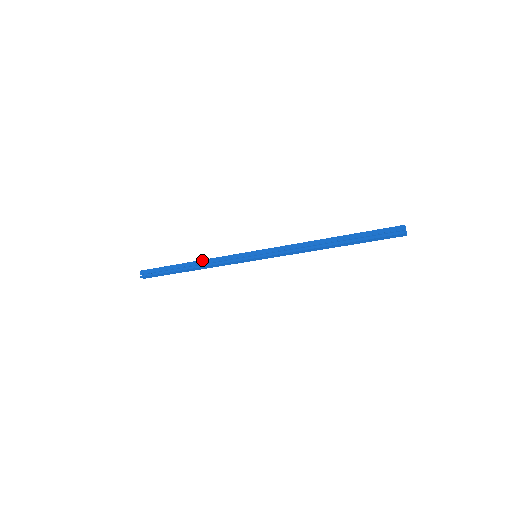
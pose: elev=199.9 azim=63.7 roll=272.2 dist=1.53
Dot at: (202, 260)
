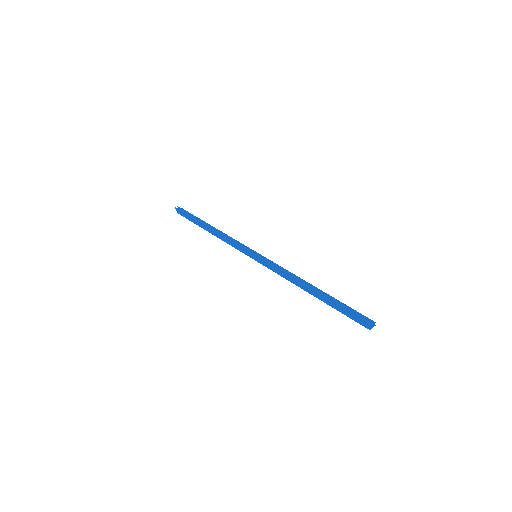
Dot at: (216, 232)
